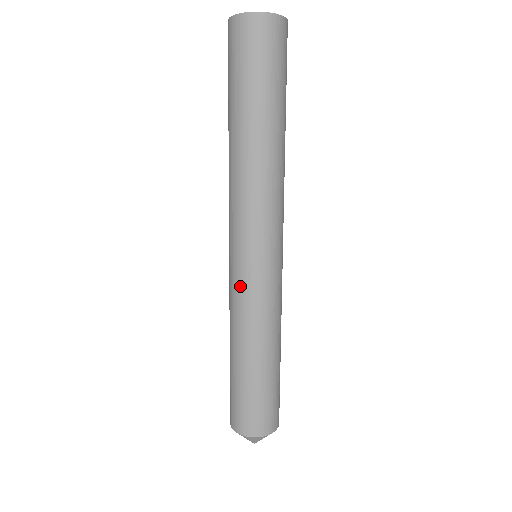
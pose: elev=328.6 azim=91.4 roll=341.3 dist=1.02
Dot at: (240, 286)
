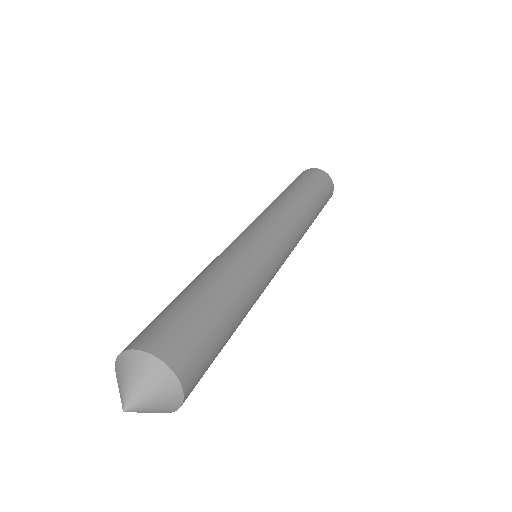
Dot at: occluded
